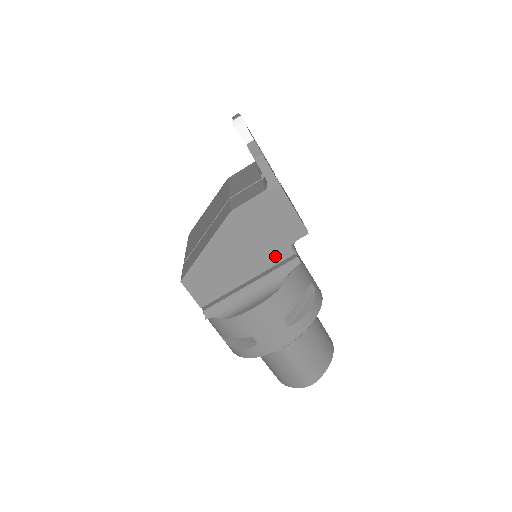
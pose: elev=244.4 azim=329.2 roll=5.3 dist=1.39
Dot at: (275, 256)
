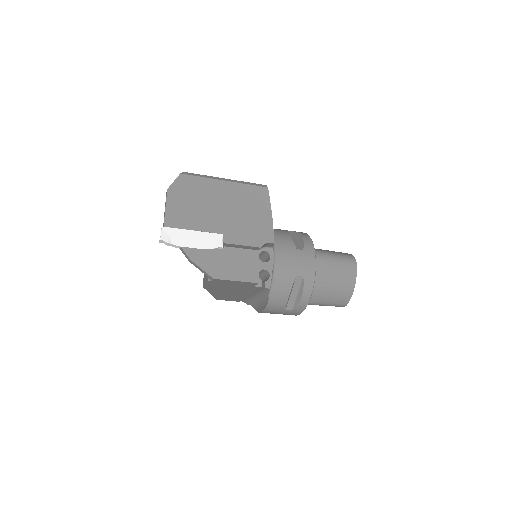
Dot at: (252, 289)
